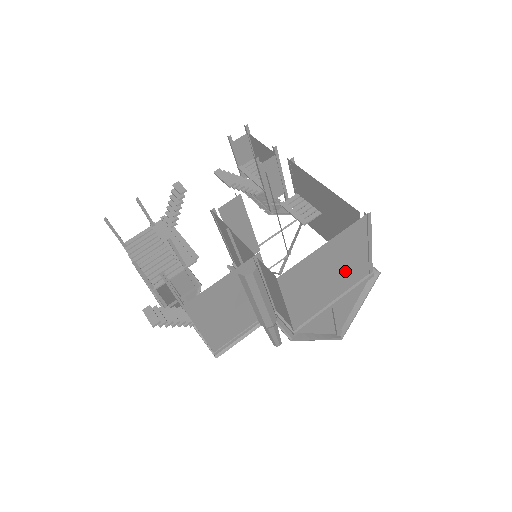
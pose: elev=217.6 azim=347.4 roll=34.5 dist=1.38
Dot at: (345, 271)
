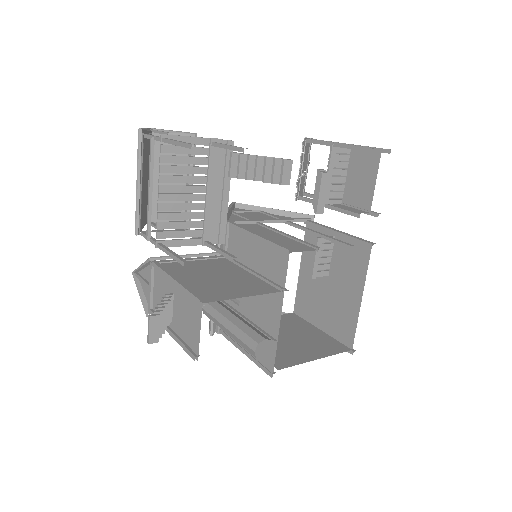
Dot at: occluded
